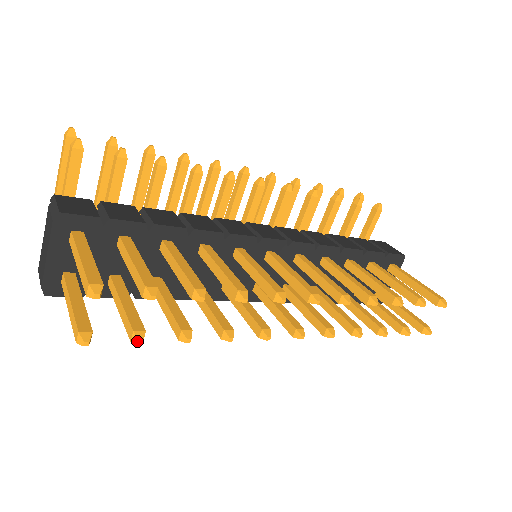
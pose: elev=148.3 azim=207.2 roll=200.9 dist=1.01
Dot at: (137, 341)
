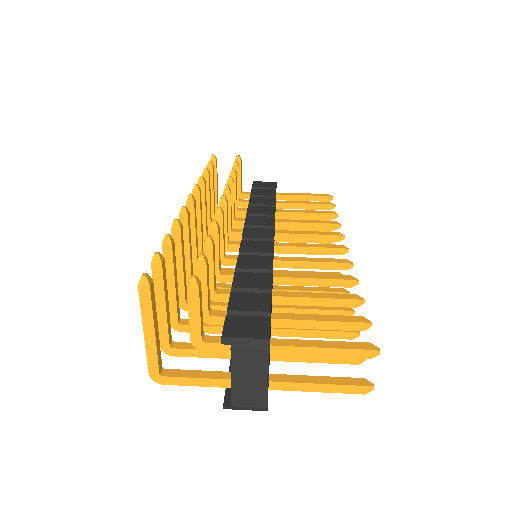
Dot at: (365, 359)
